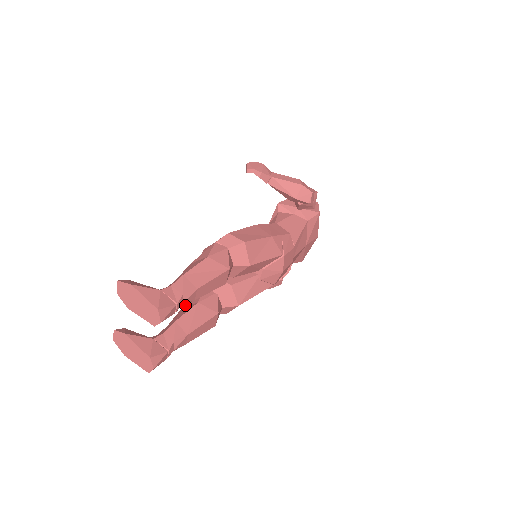
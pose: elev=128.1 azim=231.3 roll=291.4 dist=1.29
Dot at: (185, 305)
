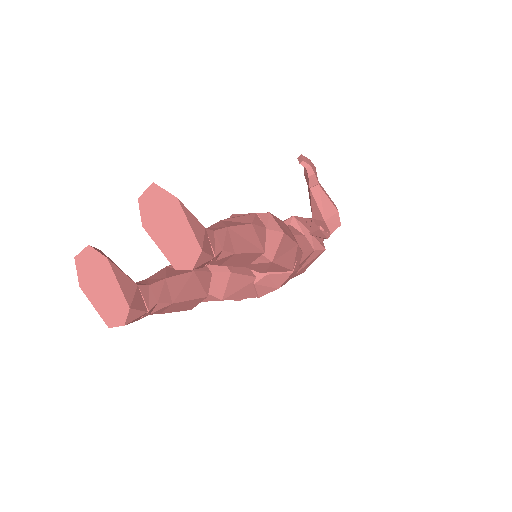
Dot at: (171, 265)
